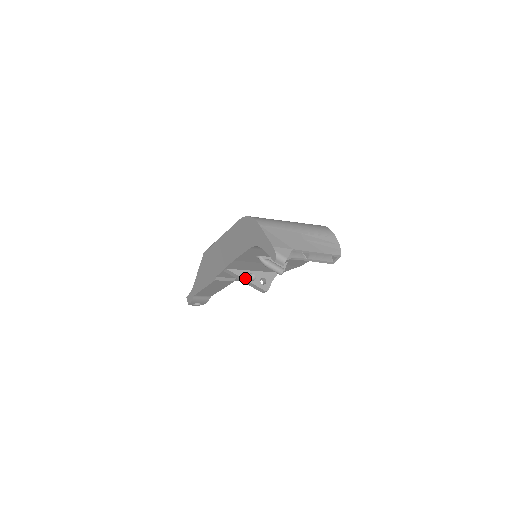
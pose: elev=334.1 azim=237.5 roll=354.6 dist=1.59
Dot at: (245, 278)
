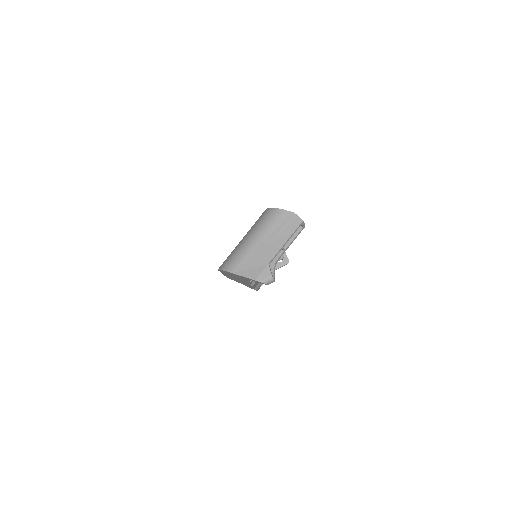
Dot at: occluded
